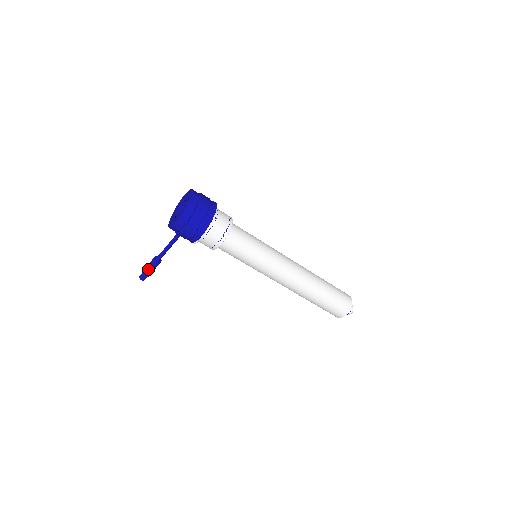
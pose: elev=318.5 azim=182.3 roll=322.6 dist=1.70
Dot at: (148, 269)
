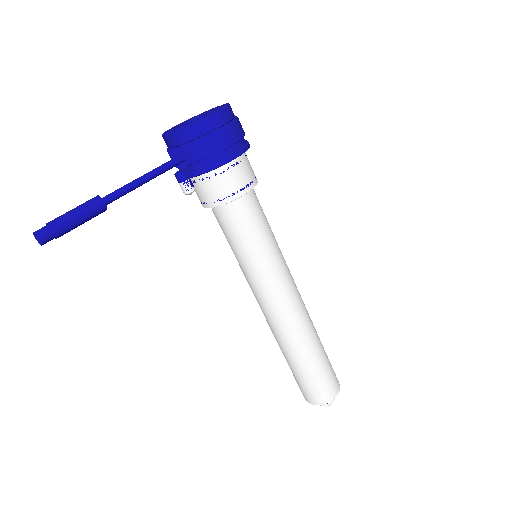
Dot at: (74, 214)
